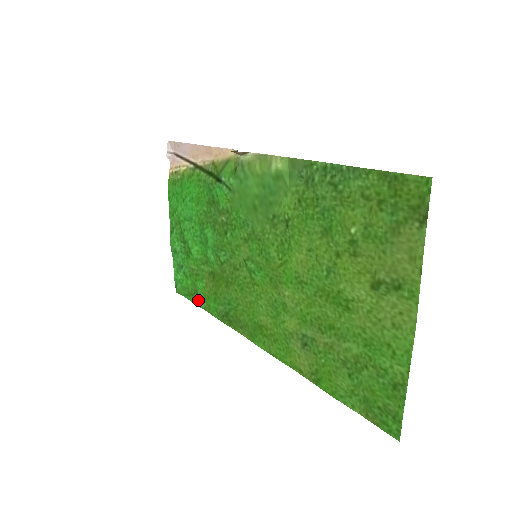
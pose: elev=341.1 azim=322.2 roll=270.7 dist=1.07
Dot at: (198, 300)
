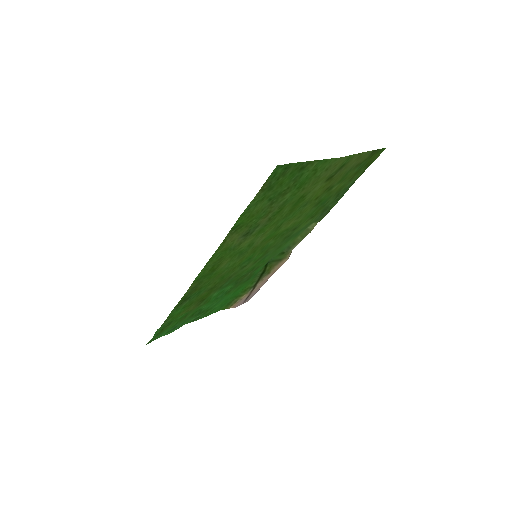
Dot at: (165, 324)
